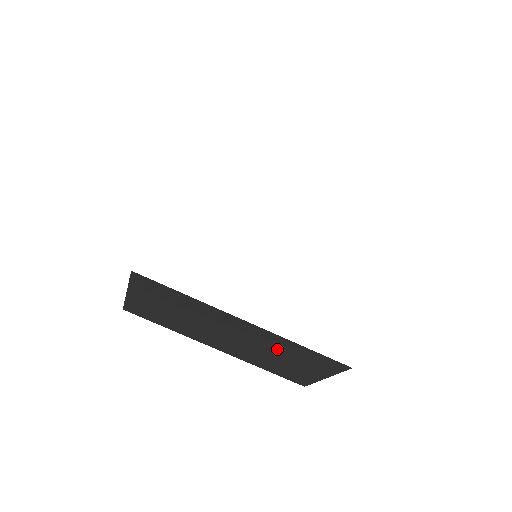
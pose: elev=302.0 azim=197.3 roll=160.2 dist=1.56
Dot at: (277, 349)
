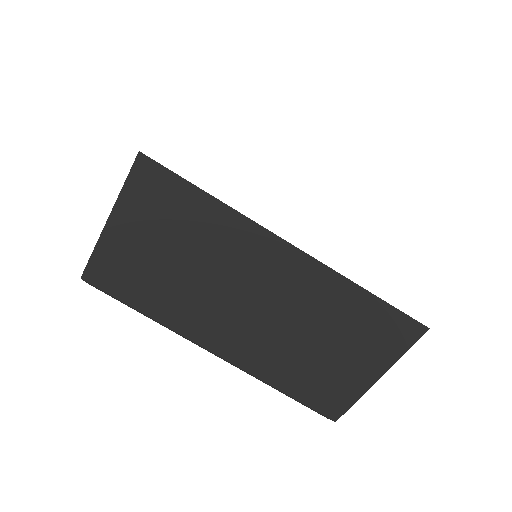
Dot at: (319, 314)
